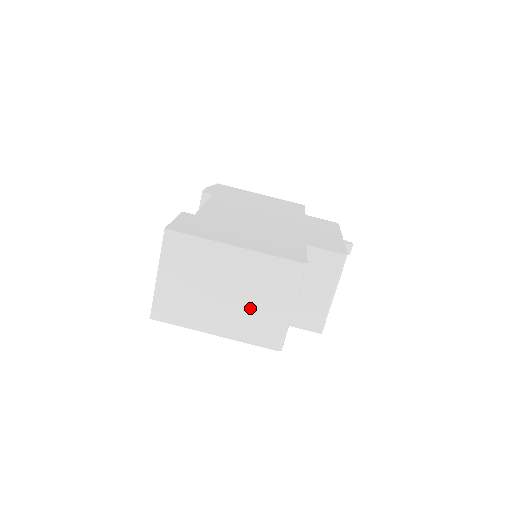
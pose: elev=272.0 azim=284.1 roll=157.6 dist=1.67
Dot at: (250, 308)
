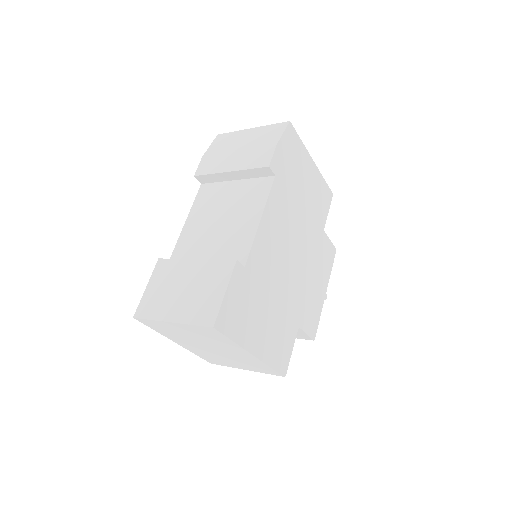
Dot at: (220, 357)
